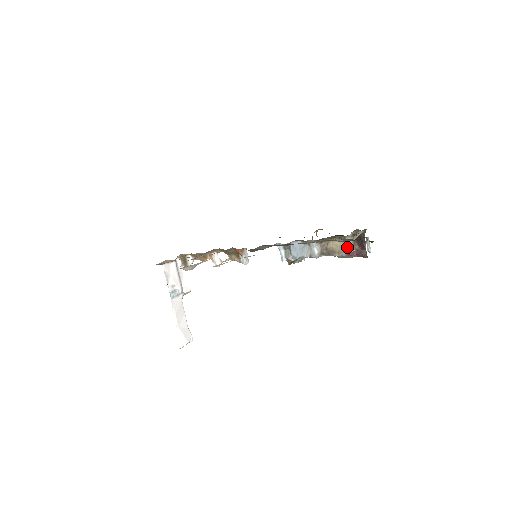
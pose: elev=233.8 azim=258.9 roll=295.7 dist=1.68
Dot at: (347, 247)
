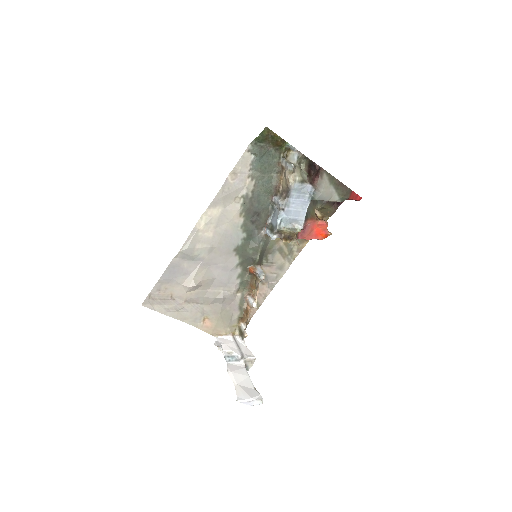
Dot at: (287, 169)
